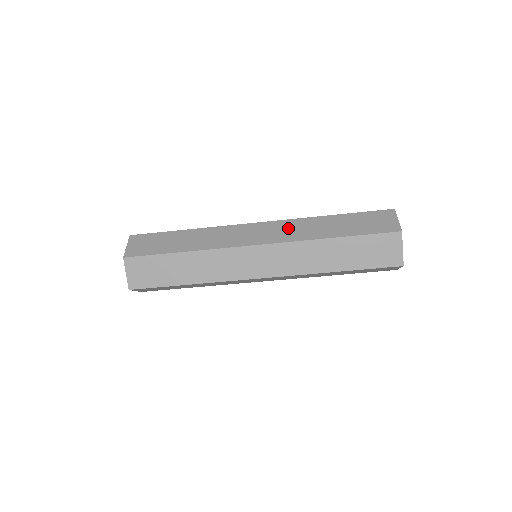
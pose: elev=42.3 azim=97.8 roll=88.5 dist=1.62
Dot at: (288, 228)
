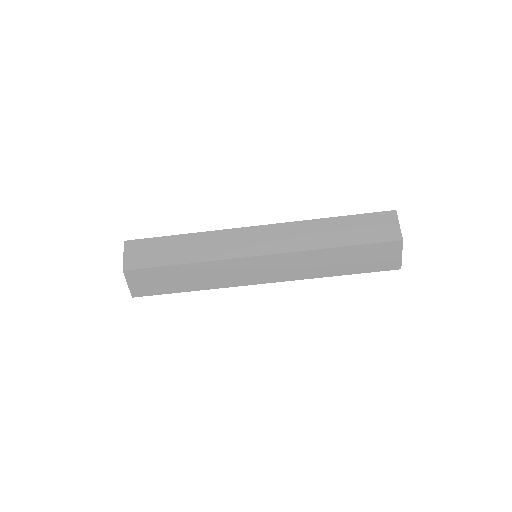
Dot at: (289, 234)
